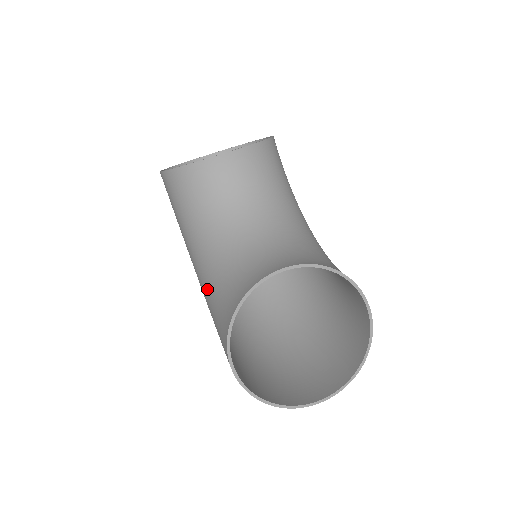
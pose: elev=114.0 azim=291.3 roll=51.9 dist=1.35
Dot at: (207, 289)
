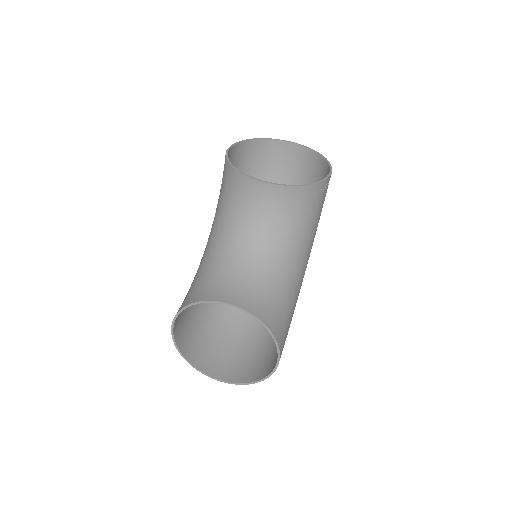
Dot at: (201, 262)
